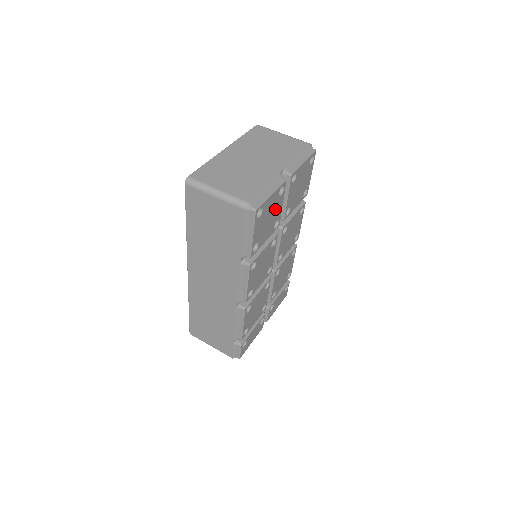
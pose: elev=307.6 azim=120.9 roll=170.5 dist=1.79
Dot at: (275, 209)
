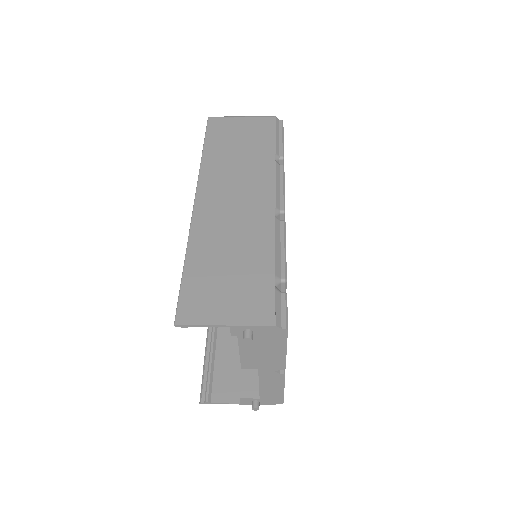
Dot at: occluded
